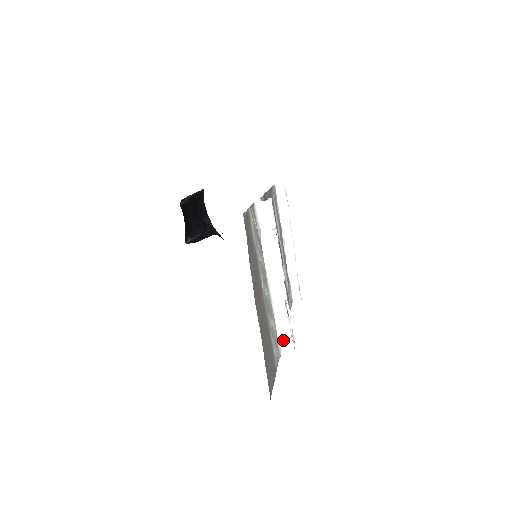
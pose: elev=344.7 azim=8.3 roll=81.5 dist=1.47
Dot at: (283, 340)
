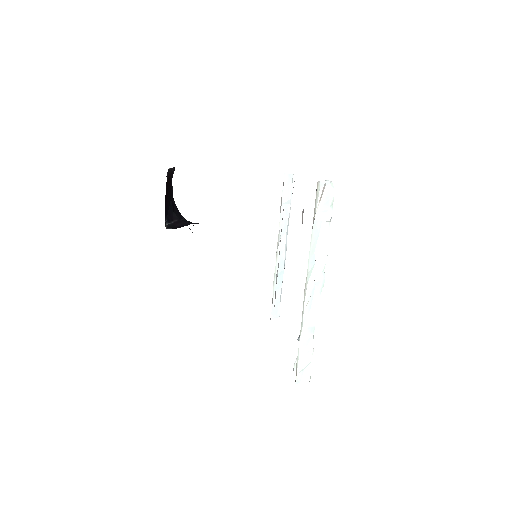
Dot at: (301, 365)
